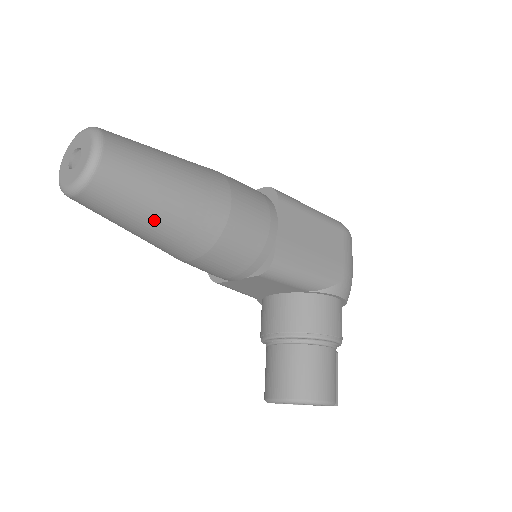
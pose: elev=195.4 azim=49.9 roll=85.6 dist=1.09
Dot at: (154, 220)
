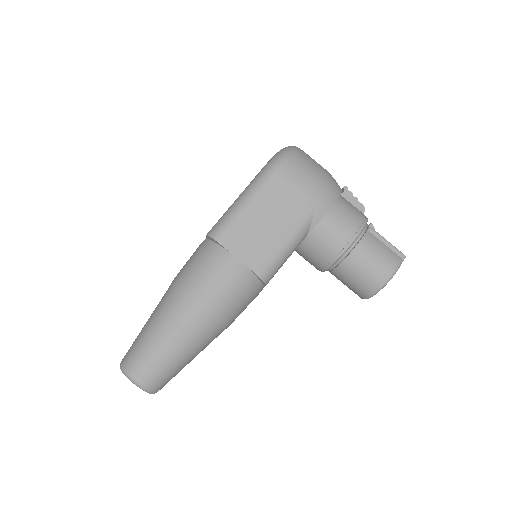
Dot at: (190, 356)
